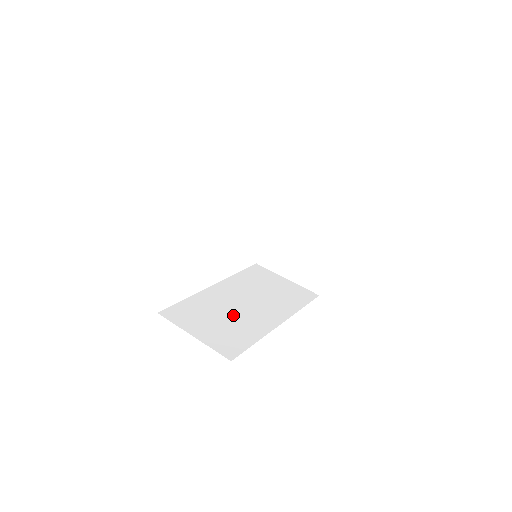
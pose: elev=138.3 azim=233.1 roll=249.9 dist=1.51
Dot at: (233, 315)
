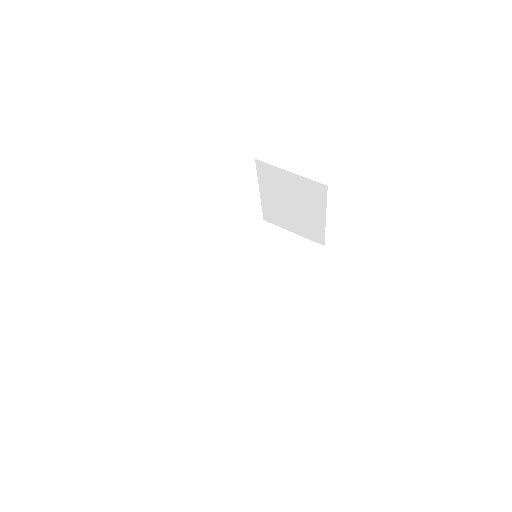
Dot at: (252, 300)
